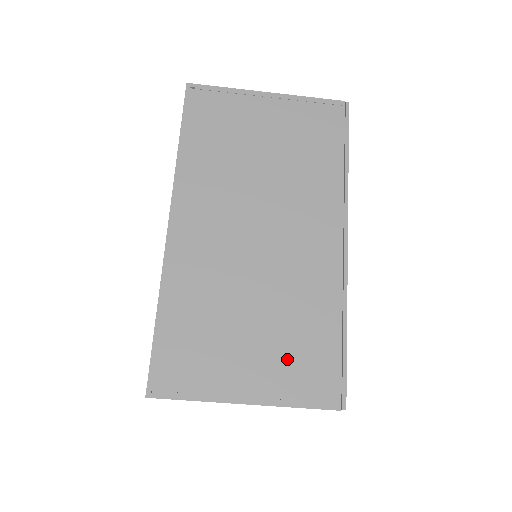
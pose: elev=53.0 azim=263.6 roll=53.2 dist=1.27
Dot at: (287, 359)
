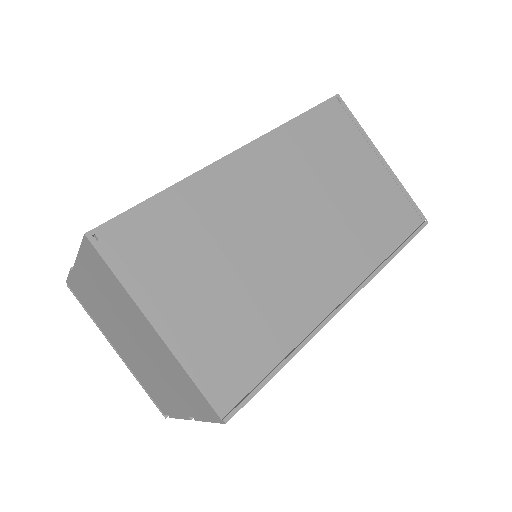
Dot at: (221, 332)
